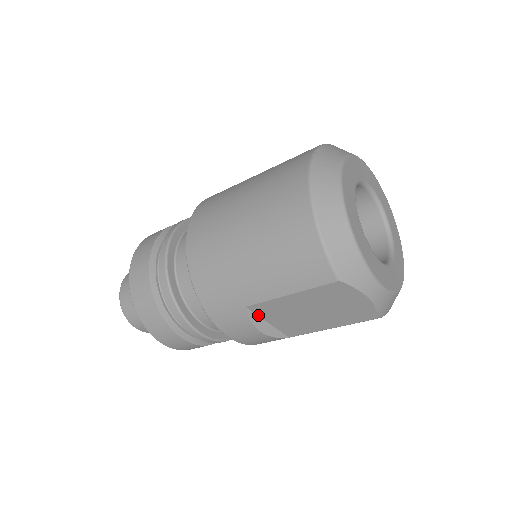
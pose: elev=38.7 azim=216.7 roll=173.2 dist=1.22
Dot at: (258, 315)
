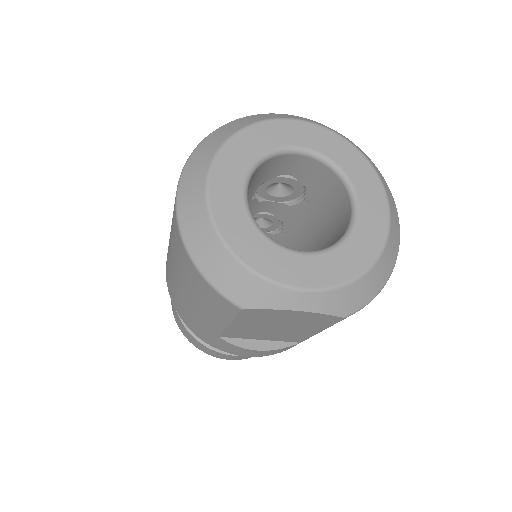
Dot at: (240, 338)
